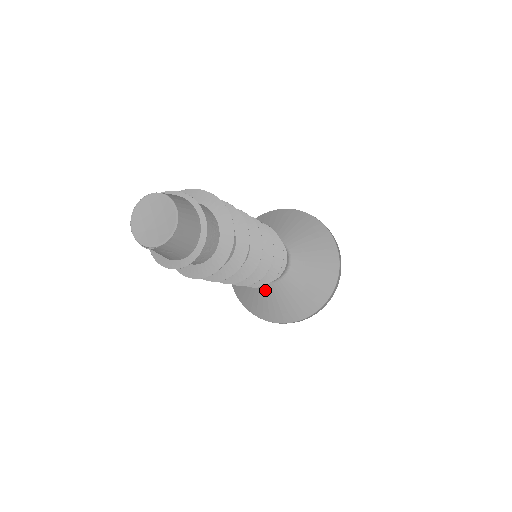
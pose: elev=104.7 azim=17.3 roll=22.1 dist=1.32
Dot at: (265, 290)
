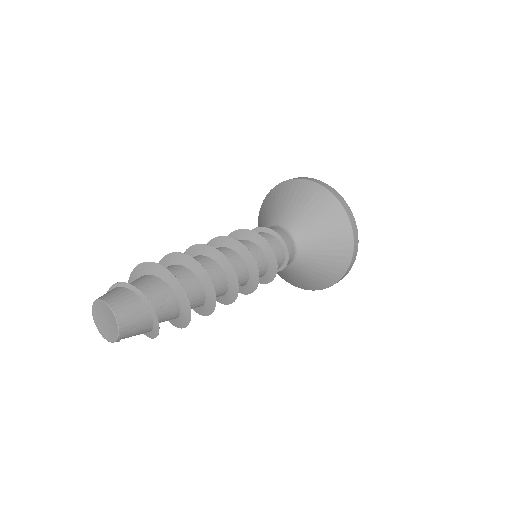
Dot at: (301, 267)
